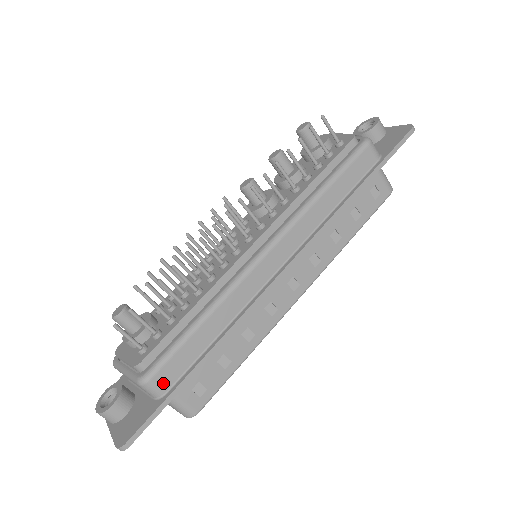
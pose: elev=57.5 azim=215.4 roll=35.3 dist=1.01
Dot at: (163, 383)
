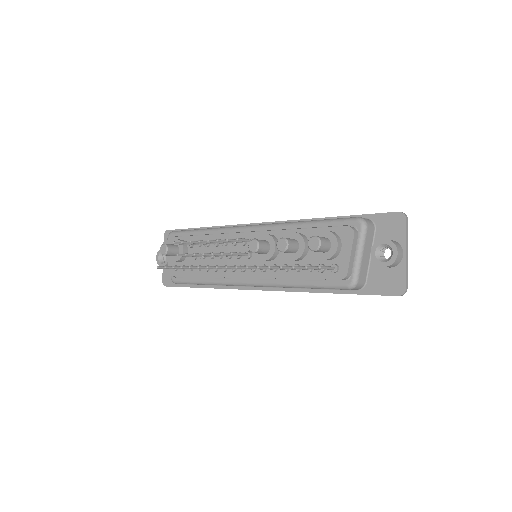
Dot at: occluded
